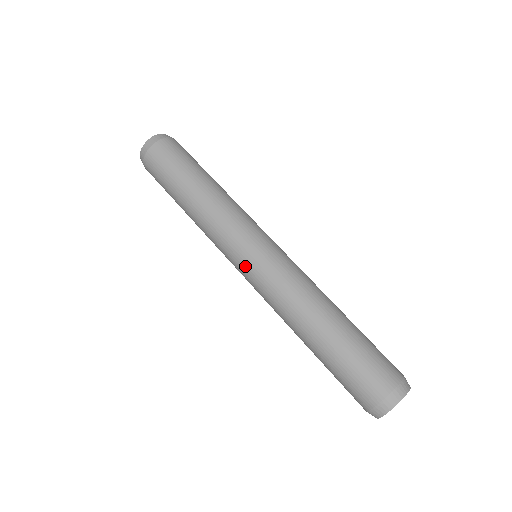
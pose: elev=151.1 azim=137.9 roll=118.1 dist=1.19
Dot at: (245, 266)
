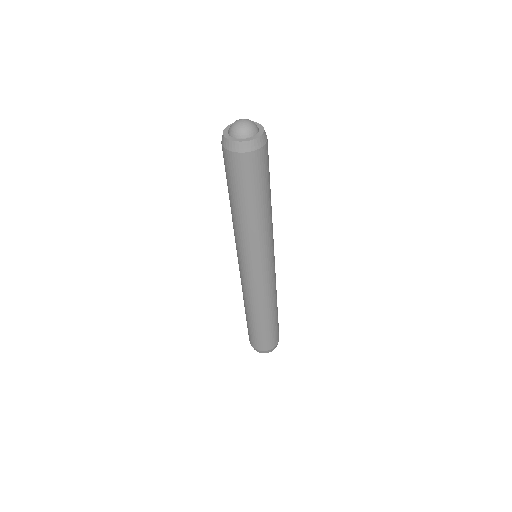
Dot at: (252, 272)
